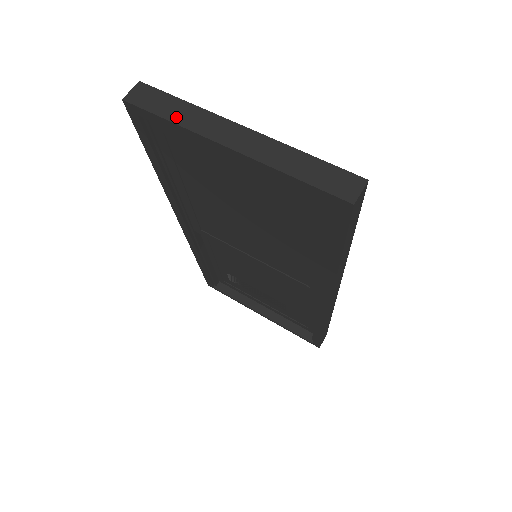
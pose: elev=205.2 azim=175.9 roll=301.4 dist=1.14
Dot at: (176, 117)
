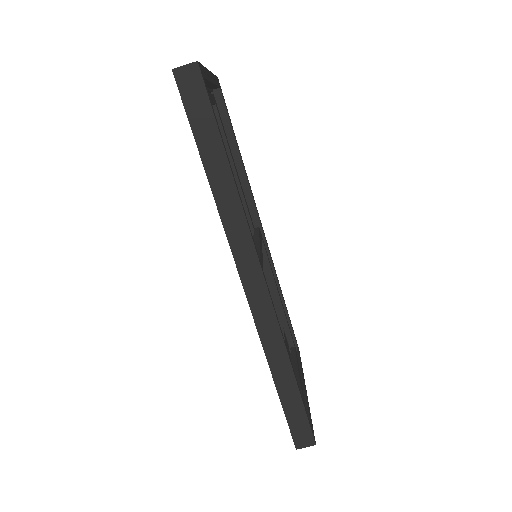
Dot at: occluded
